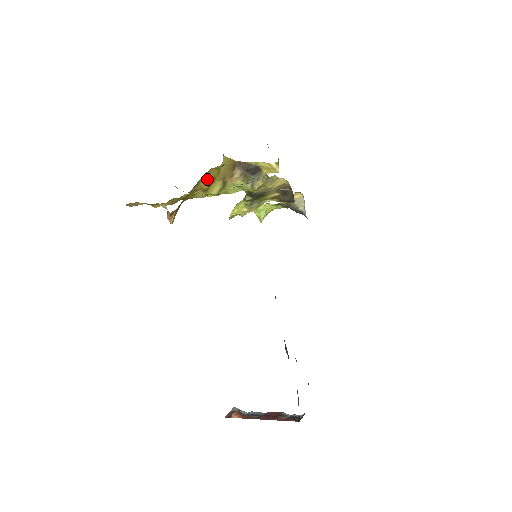
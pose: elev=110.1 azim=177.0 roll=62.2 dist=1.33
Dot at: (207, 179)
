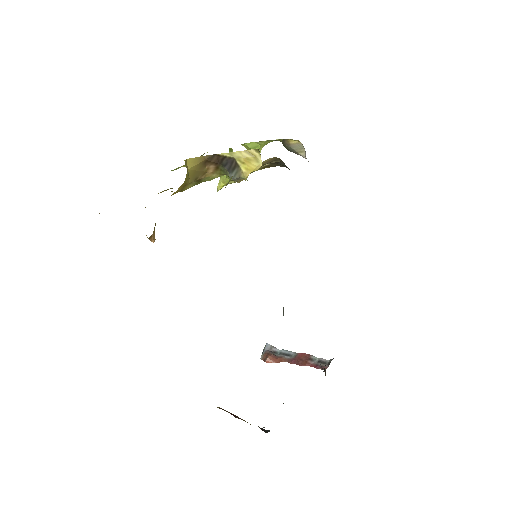
Dot at: (176, 191)
